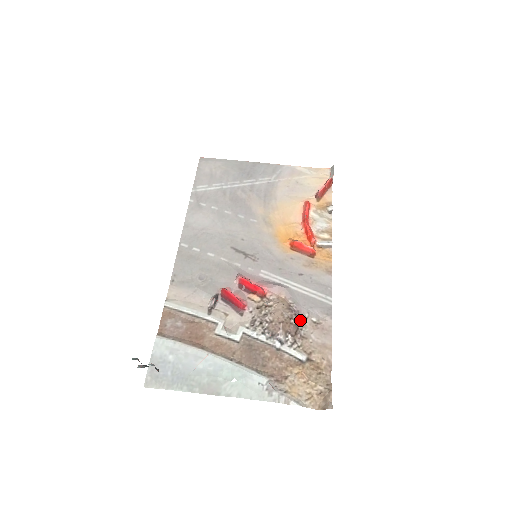
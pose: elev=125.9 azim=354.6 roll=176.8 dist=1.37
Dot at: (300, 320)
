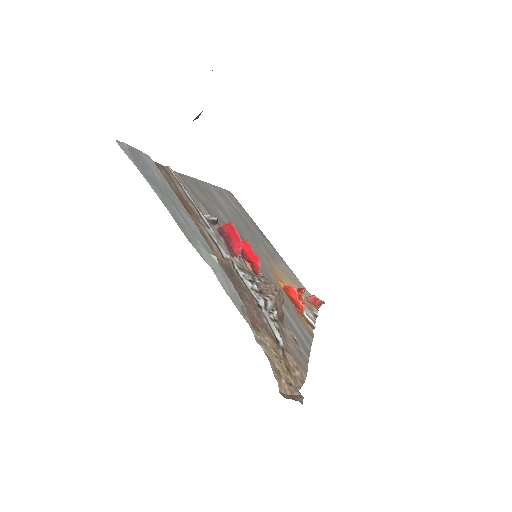
Dot at: (284, 320)
